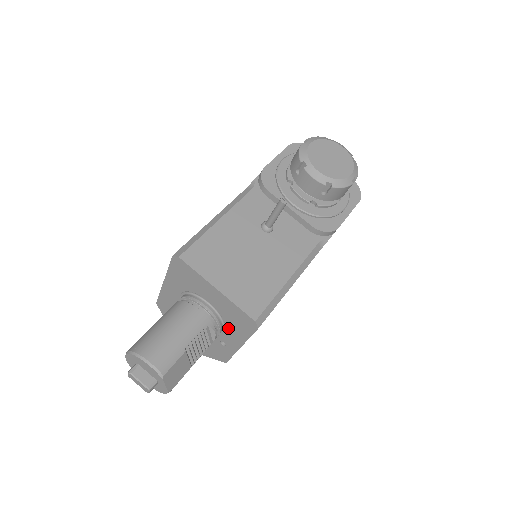
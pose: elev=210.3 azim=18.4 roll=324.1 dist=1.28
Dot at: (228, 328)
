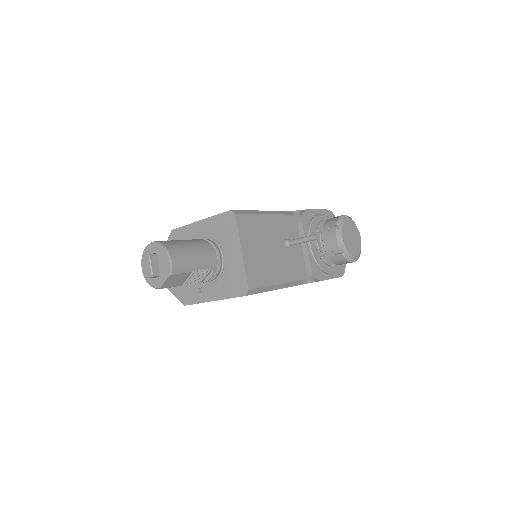
Dot at: (219, 282)
